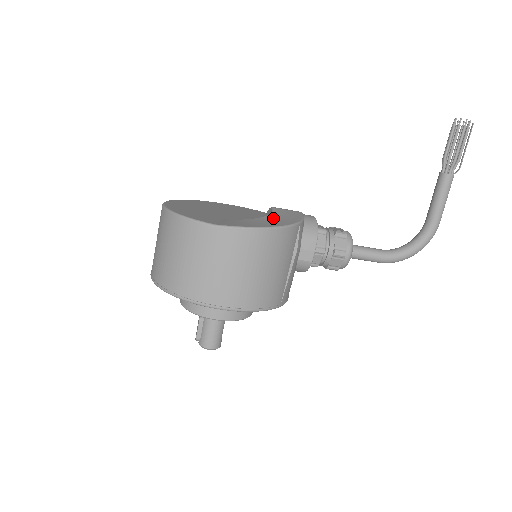
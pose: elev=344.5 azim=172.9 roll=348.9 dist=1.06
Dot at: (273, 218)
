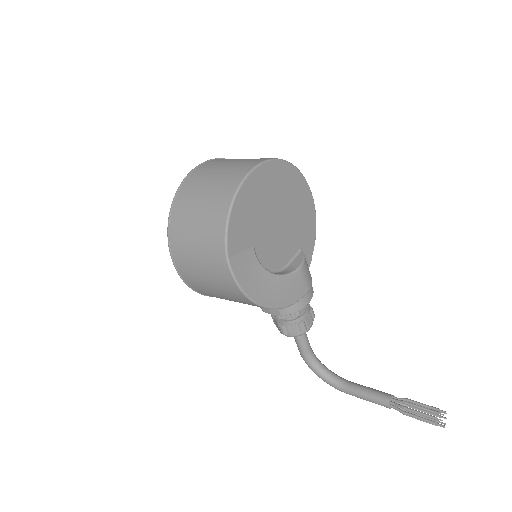
Dot at: (276, 286)
